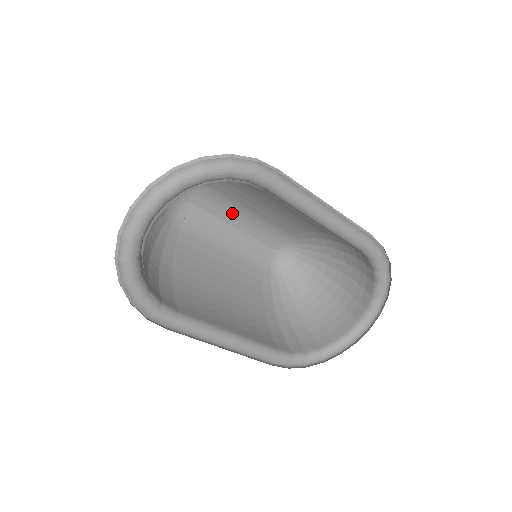
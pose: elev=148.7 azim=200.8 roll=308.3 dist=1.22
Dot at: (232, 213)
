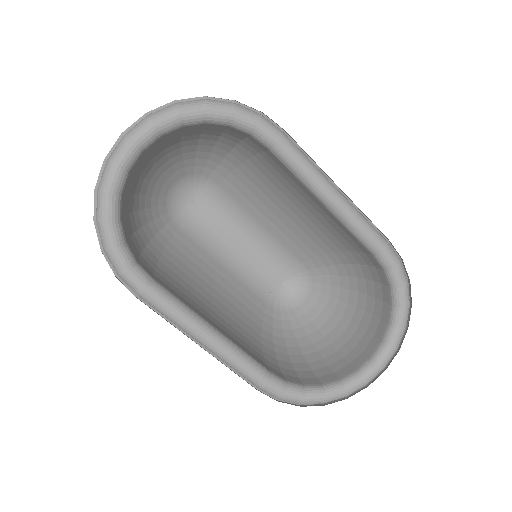
Dot at: (238, 225)
